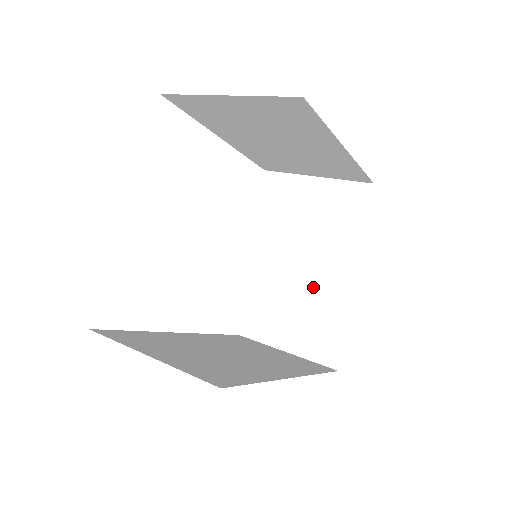
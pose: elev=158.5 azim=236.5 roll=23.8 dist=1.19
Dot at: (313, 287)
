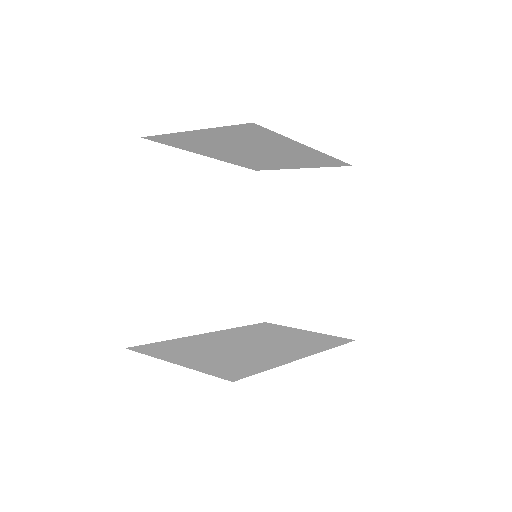
Dot at: (320, 269)
